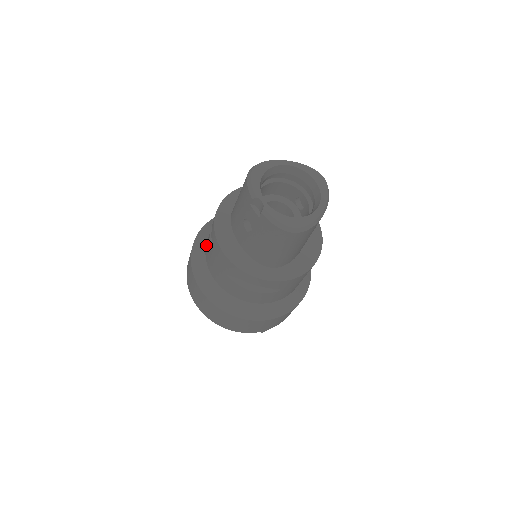
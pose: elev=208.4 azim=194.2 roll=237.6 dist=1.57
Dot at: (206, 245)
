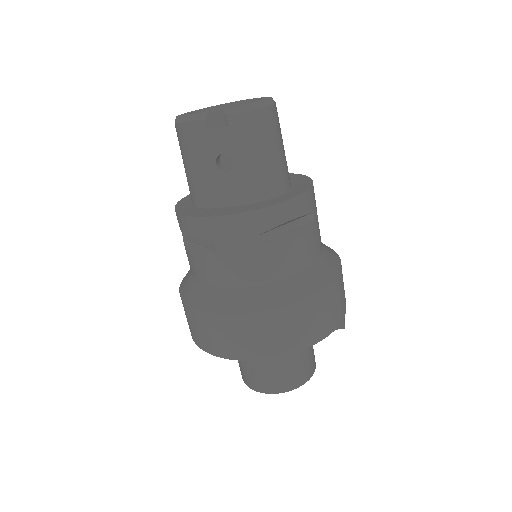
Dot at: (203, 278)
